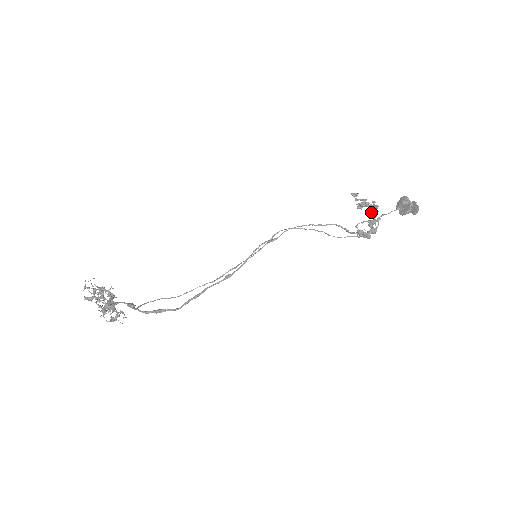
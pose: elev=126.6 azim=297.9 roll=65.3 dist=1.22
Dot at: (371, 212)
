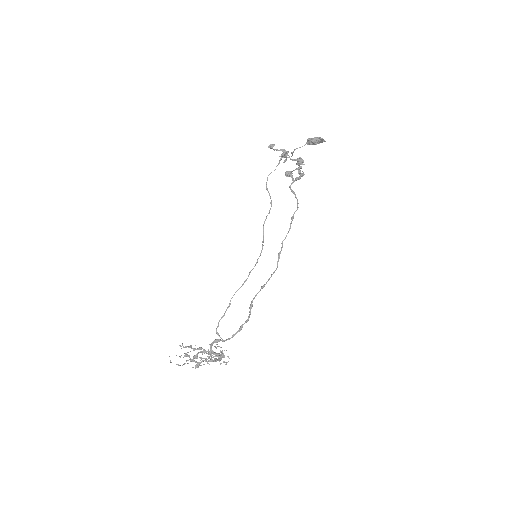
Dot at: (298, 164)
